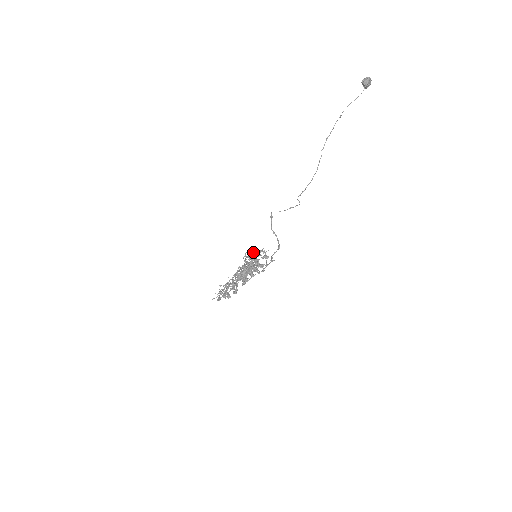
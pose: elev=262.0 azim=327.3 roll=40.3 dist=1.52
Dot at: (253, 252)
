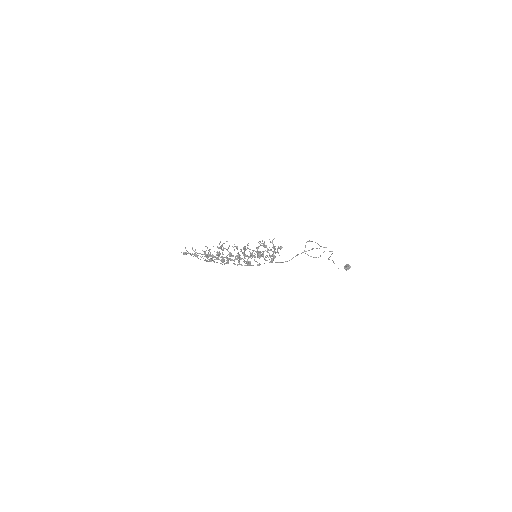
Dot at: (275, 246)
